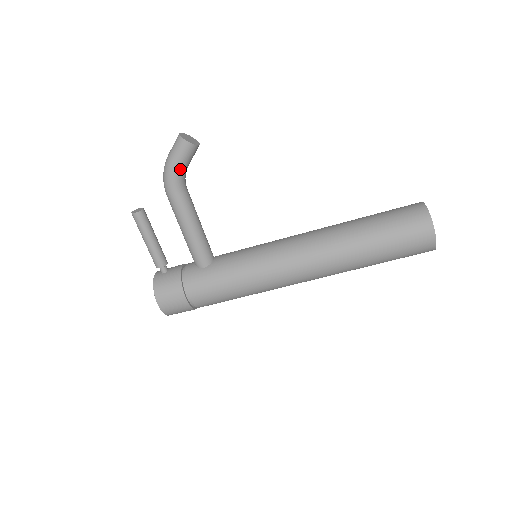
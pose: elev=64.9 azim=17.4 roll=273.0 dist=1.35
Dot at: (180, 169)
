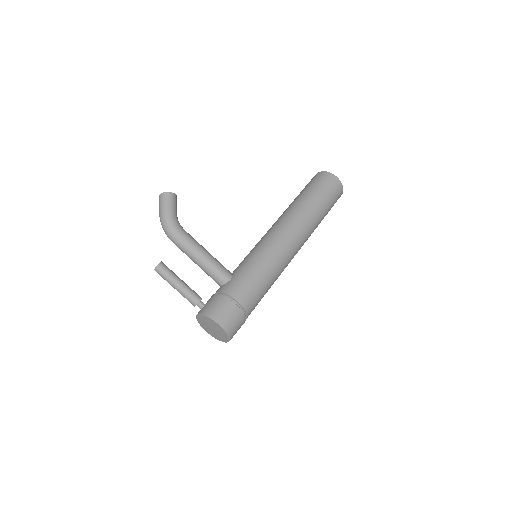
Dot at: (174, 214)
